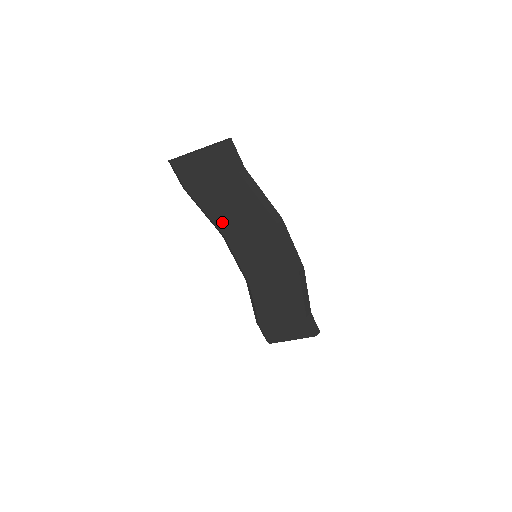
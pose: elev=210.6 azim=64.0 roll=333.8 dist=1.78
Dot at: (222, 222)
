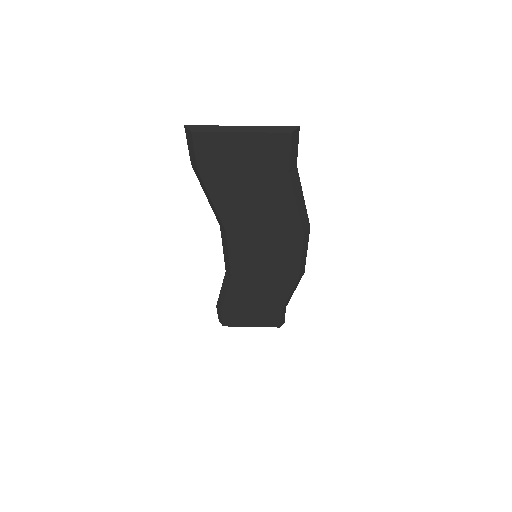
Dot at: (232, 217)
